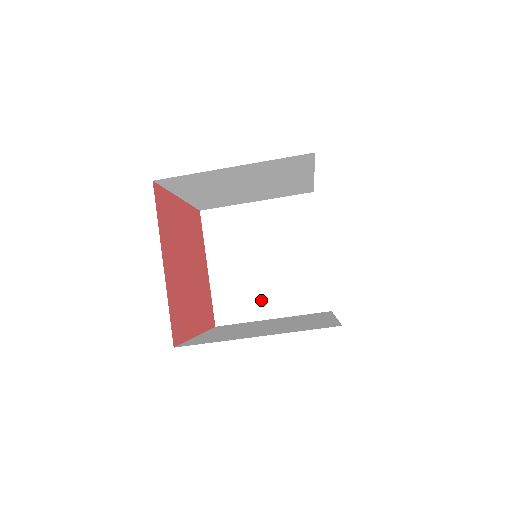
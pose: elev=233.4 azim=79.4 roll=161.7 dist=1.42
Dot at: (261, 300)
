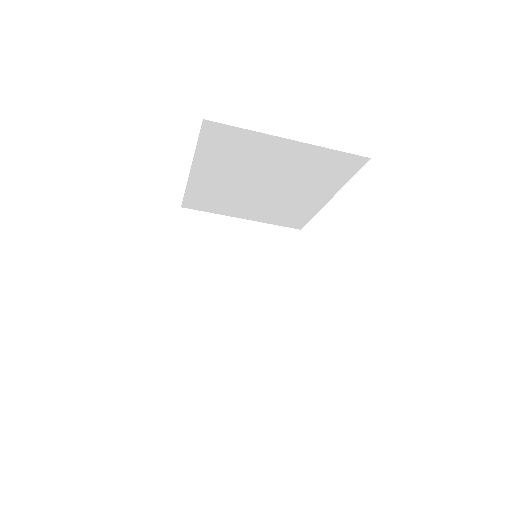
Dot at: (222, 321)
